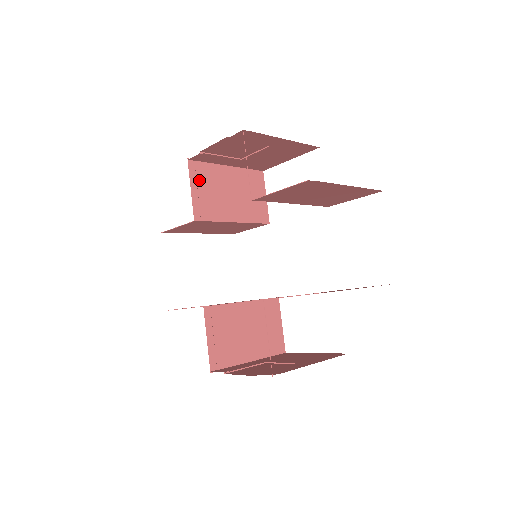
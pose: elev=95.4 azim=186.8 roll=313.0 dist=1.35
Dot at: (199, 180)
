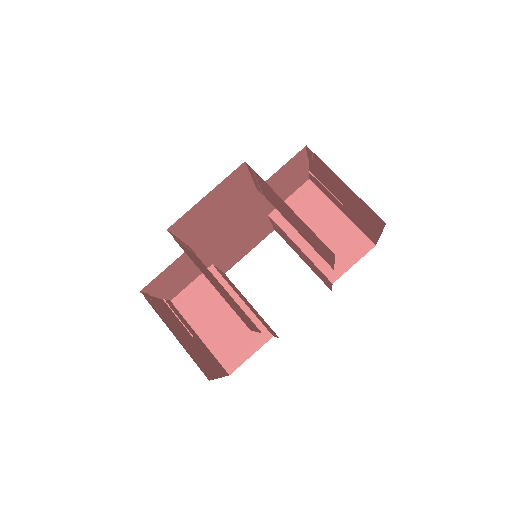
Dot at: (303, 197)
